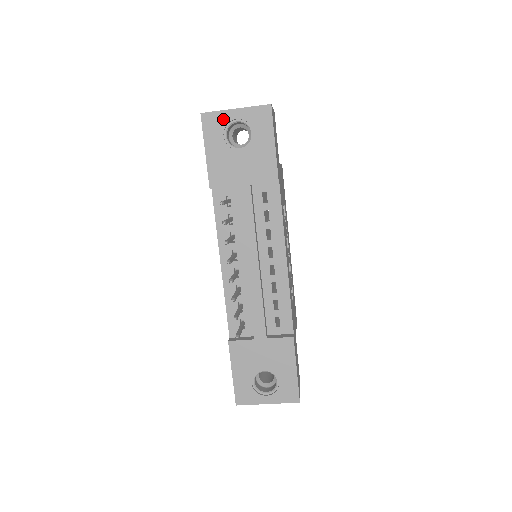
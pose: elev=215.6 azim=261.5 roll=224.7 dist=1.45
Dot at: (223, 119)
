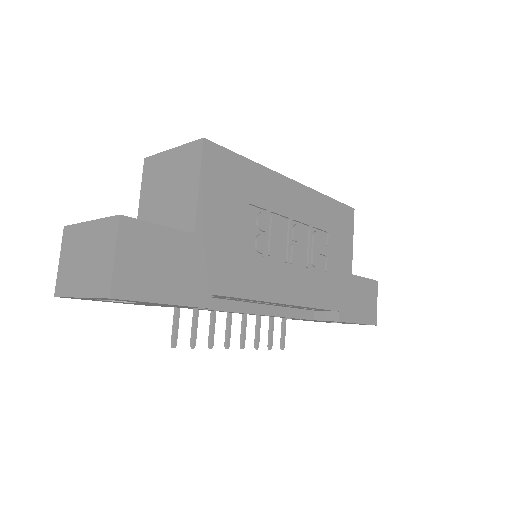
Dot at: occluded
